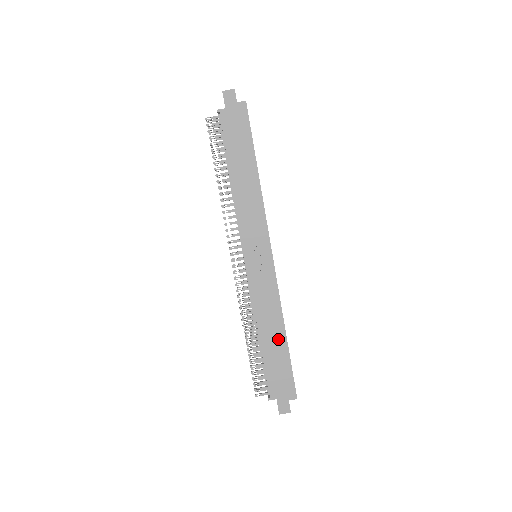
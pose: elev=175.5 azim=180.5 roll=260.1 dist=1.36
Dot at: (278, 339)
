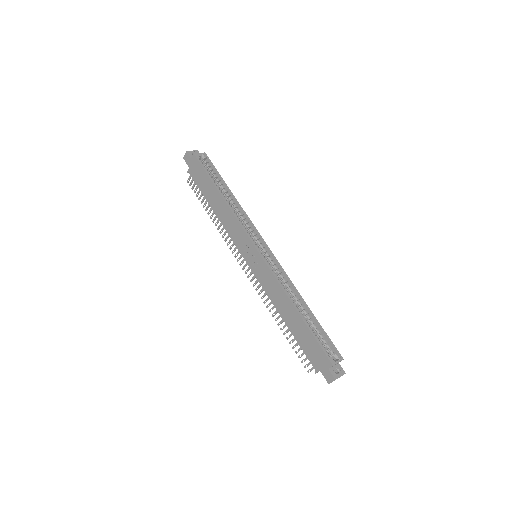
Dot at: (294, 317)
